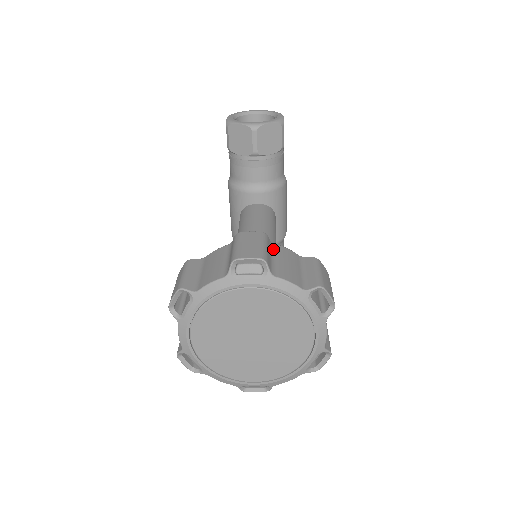
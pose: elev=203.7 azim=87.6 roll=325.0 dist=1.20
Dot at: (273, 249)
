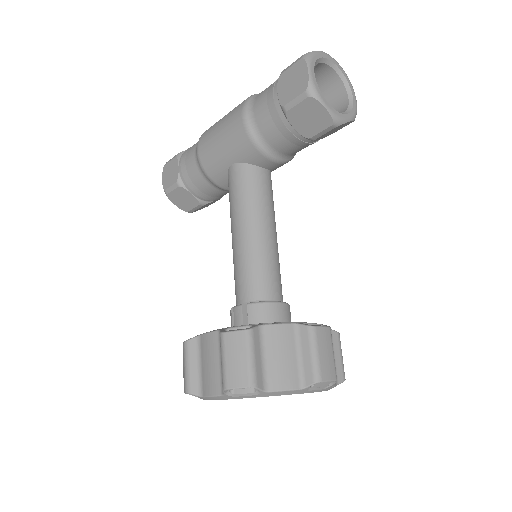
Dot at: occluded
